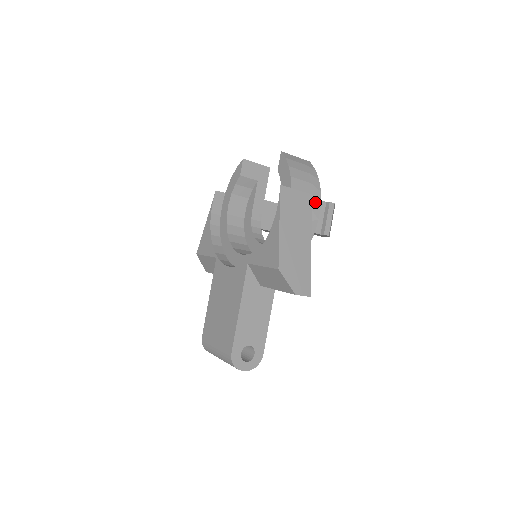
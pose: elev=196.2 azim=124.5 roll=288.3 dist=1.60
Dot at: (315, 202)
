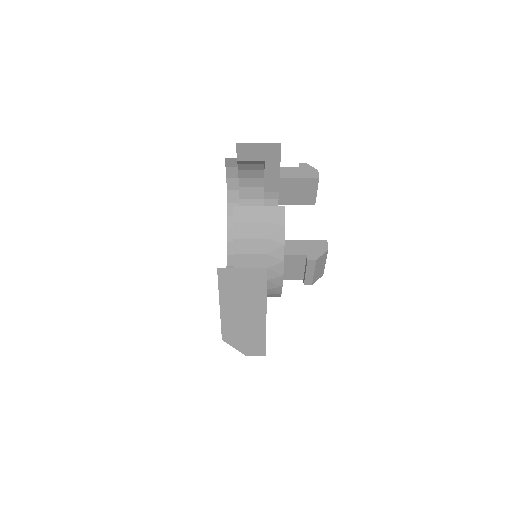
Dot at: (274, 274)
